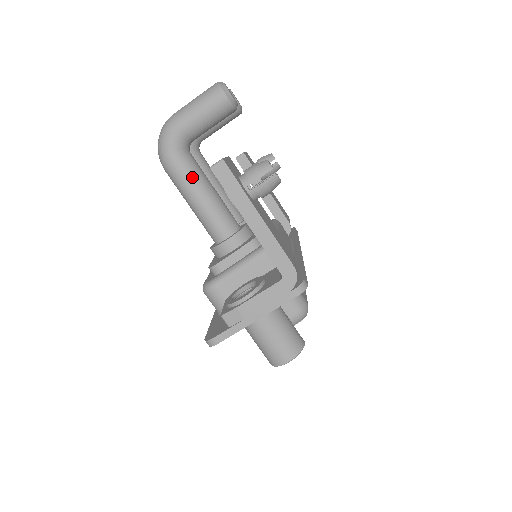
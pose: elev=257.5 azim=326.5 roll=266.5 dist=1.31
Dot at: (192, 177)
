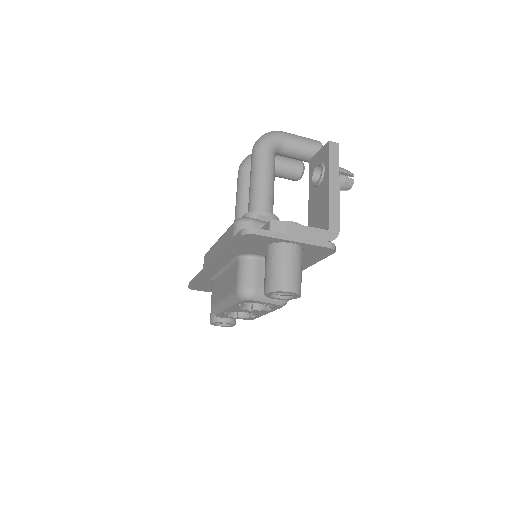
Dot at: (272, 165)
